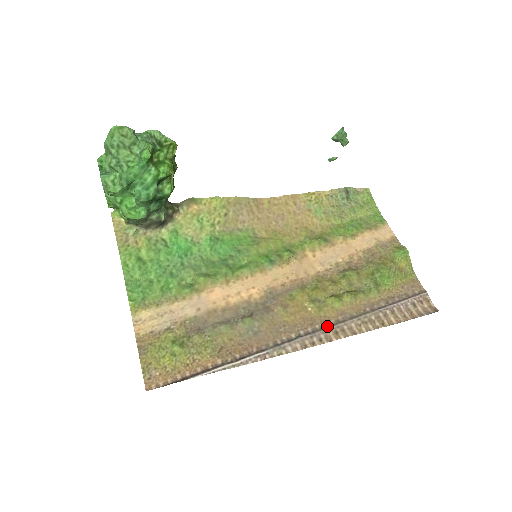
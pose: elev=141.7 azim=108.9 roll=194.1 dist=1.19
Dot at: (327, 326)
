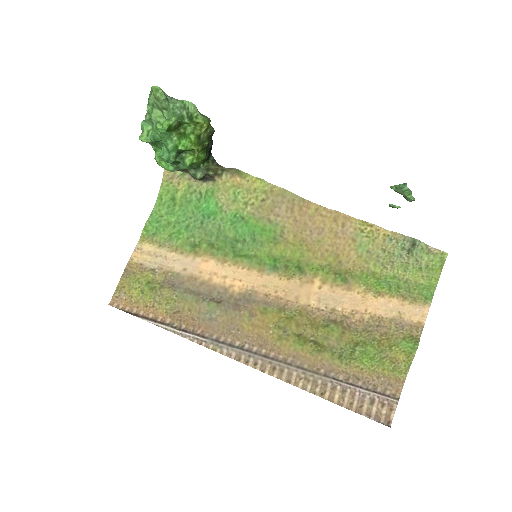
Dot at: (271, 357)
